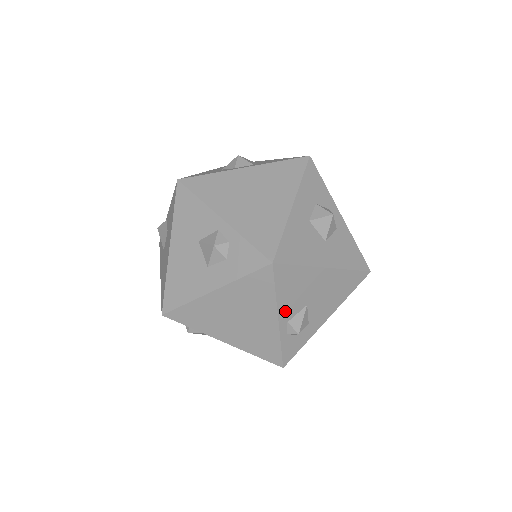
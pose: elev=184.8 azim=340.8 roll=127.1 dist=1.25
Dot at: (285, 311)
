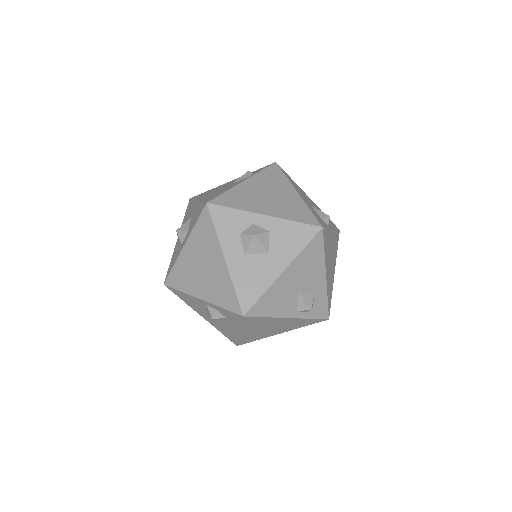
Dot at: (287, 311)
